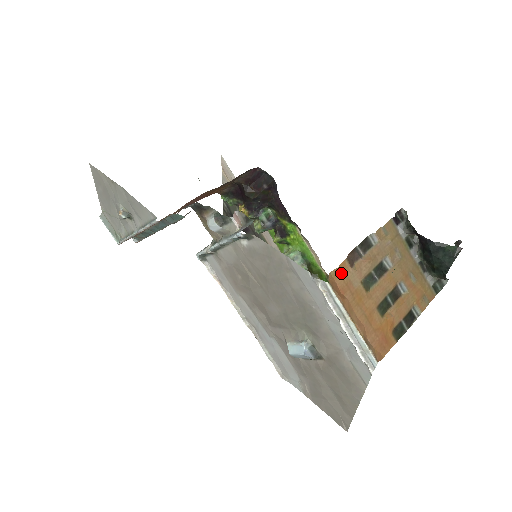
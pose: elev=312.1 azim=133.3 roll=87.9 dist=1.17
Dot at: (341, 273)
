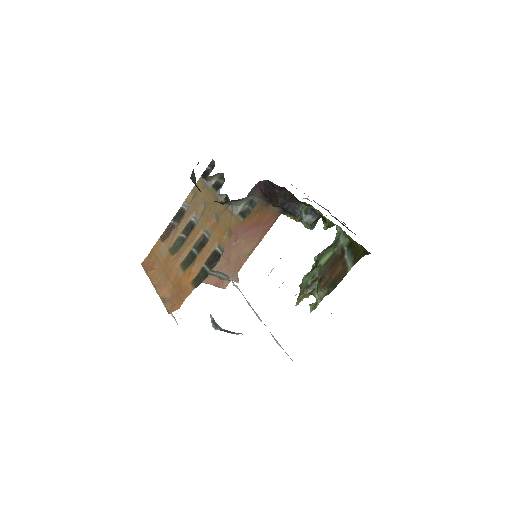
Dot at: (154, 251)
